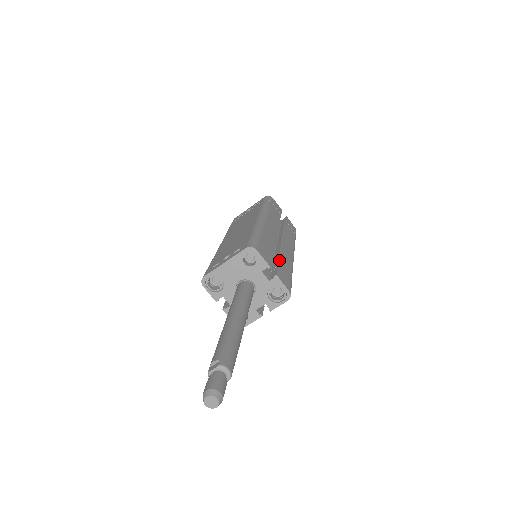
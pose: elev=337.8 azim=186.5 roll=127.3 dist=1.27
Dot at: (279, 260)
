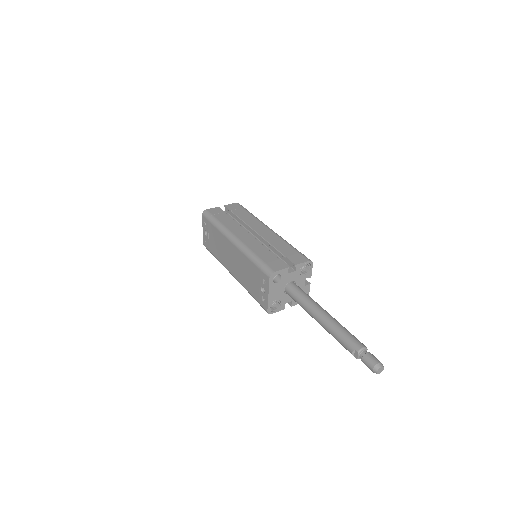
Dot at: (279, 251)
